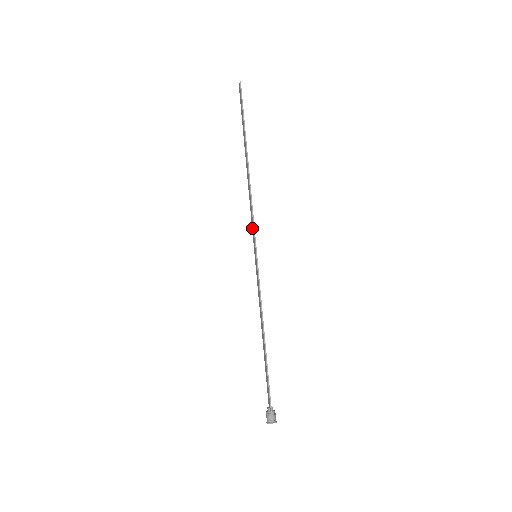
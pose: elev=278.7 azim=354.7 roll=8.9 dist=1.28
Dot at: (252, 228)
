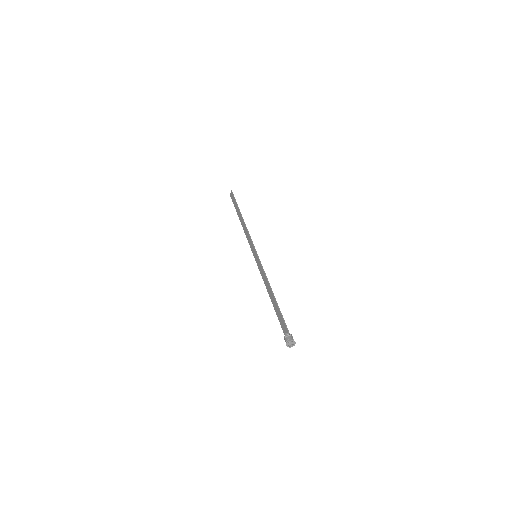
Dot at: (250, 245)
